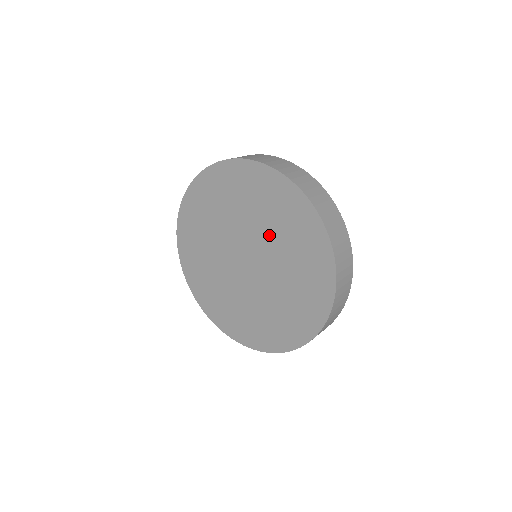
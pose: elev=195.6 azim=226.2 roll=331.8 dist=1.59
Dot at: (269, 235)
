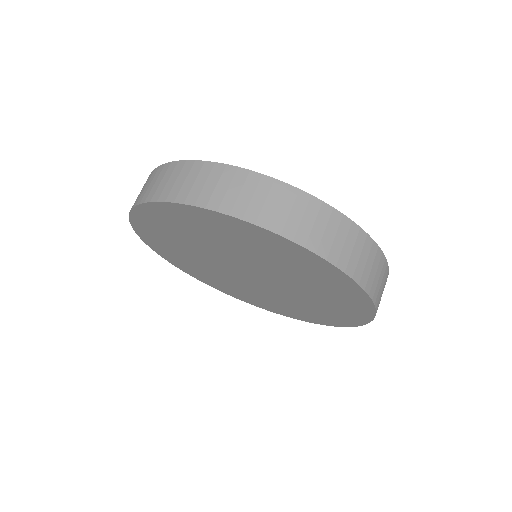
Dot at: (252, 258)
